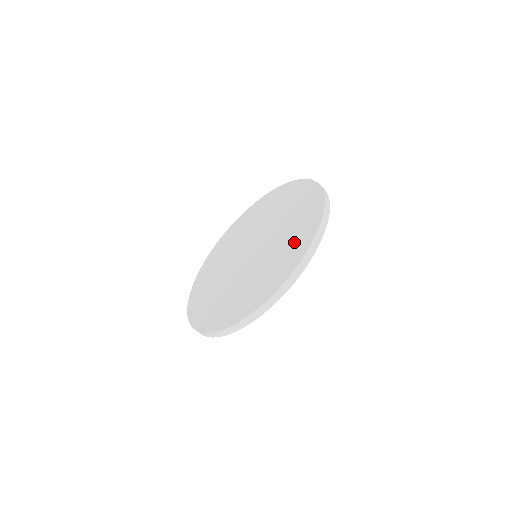
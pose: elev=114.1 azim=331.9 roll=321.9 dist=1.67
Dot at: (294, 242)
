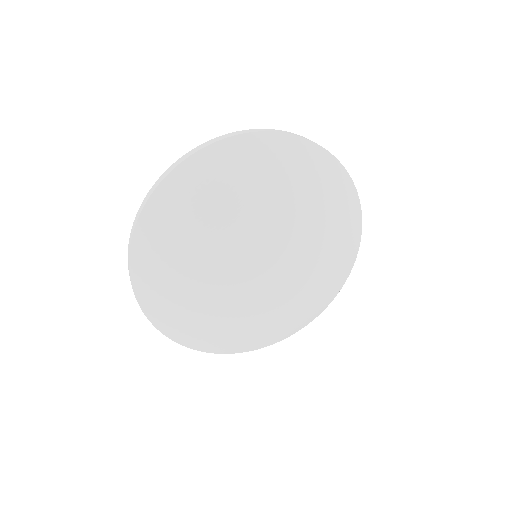
Dot at: occluded
